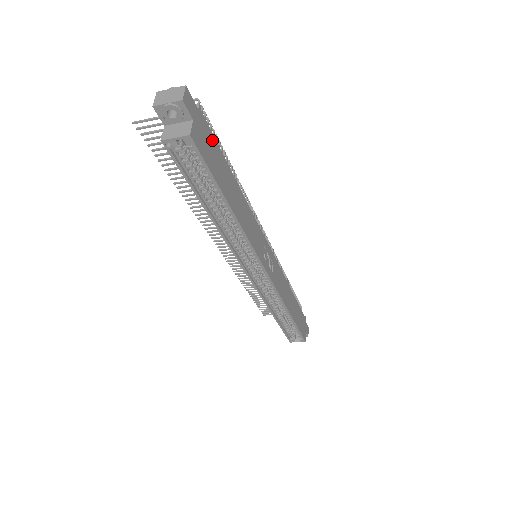
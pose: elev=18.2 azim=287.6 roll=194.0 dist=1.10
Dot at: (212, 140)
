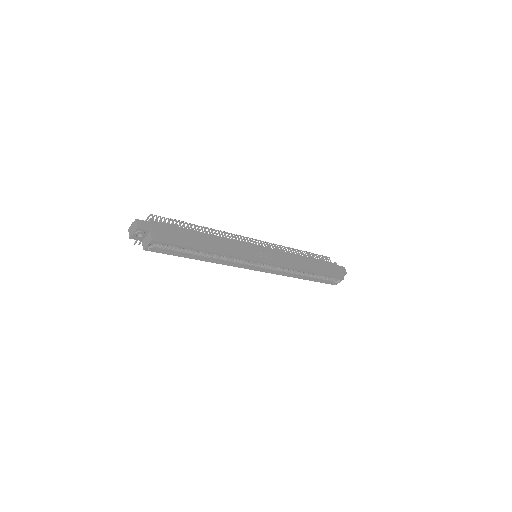
Dot at: (170, 228)
